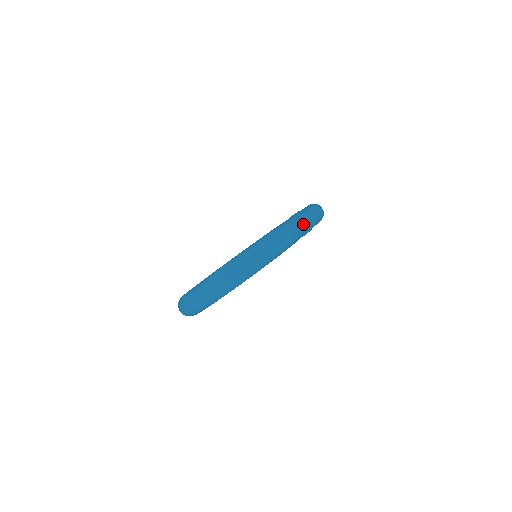
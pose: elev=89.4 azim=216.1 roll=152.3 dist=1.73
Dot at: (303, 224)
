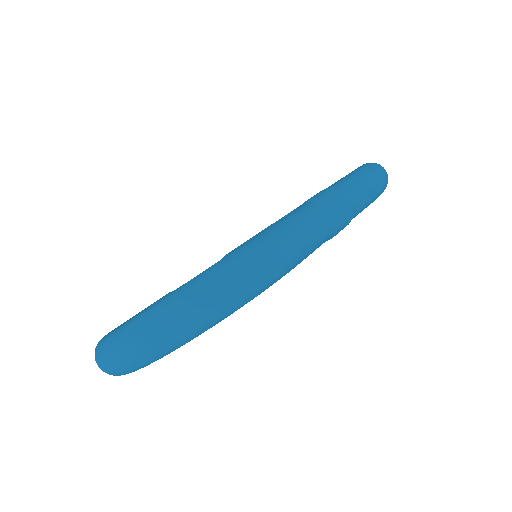
Dot at: (320, 225)
